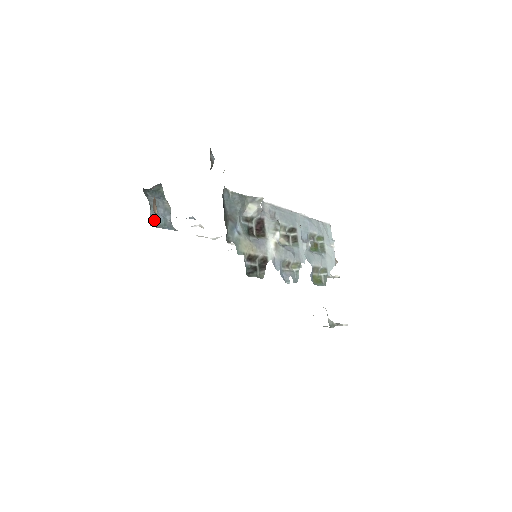
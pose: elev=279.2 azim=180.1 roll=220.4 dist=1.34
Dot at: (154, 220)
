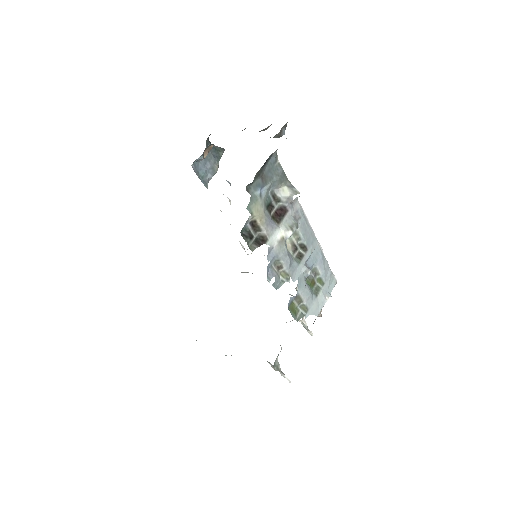
Dot at: (197, 166)
